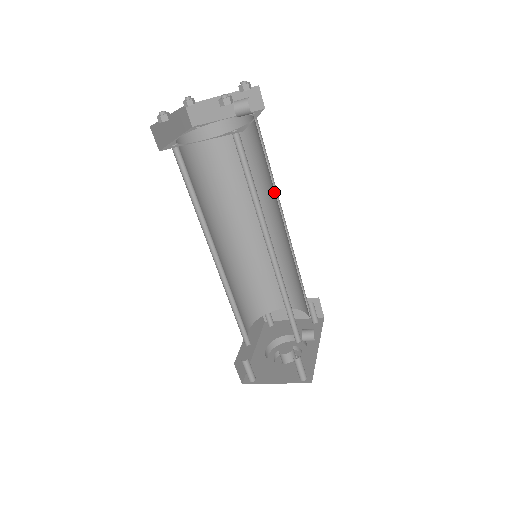
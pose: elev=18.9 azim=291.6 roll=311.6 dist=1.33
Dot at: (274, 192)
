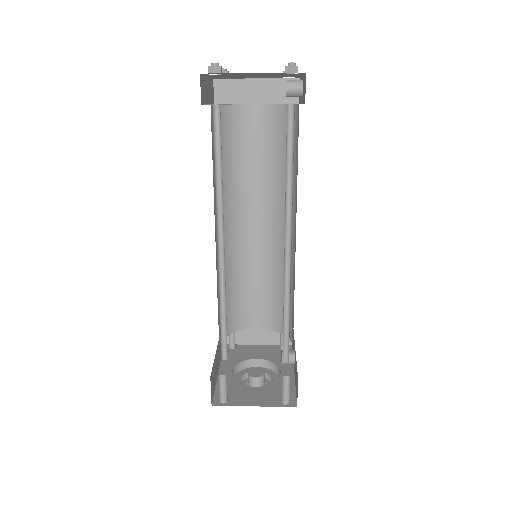
Dot at: occluded
